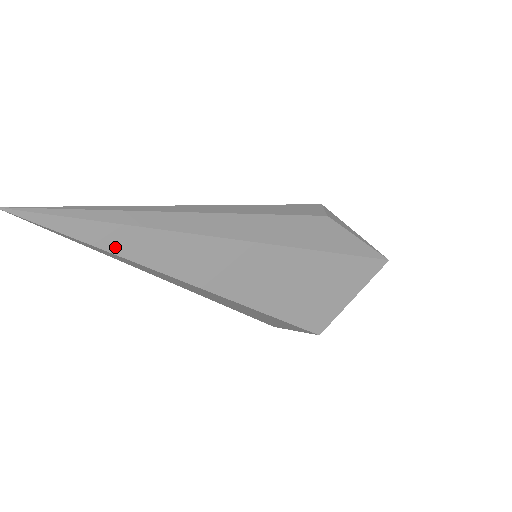
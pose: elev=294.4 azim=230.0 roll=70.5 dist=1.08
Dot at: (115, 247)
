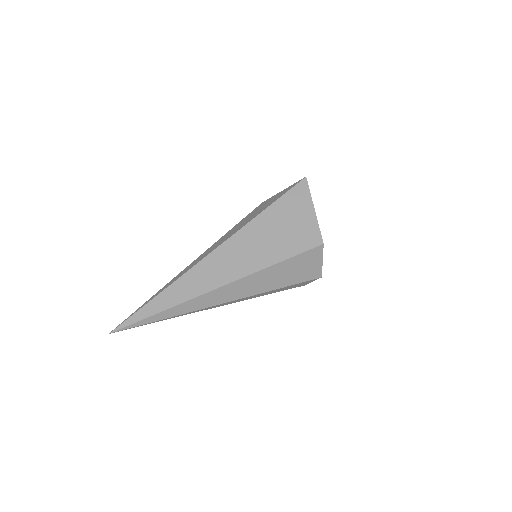
Dot at: (165, 306)
